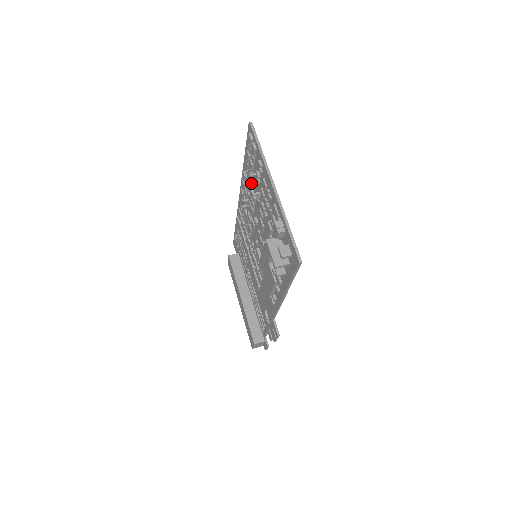
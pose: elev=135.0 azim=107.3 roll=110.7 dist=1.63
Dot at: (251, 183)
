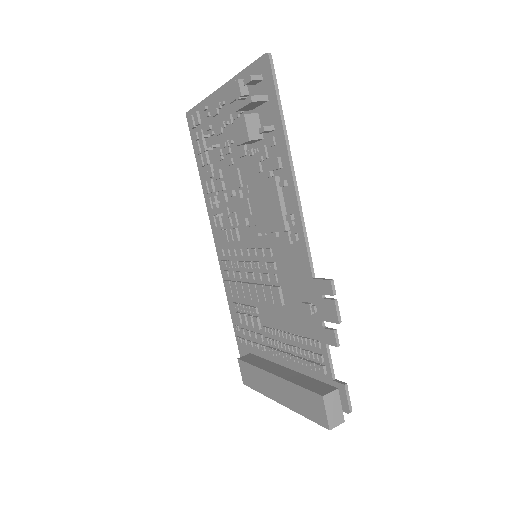
Dot at: (210, 165)
